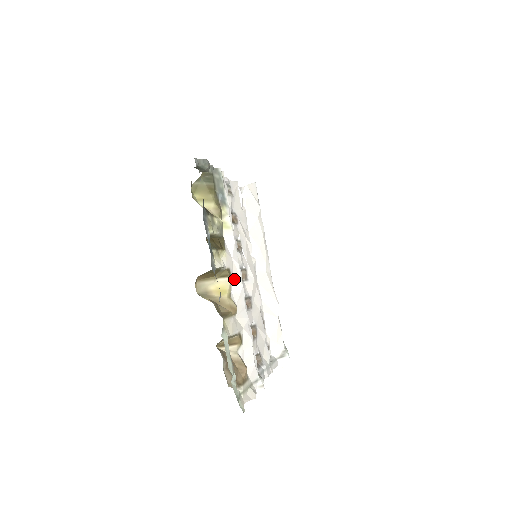
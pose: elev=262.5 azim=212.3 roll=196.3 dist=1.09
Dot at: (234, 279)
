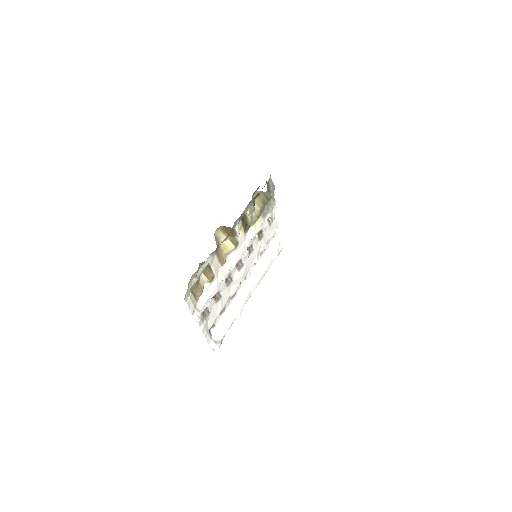
Dot at: (236, 252)
